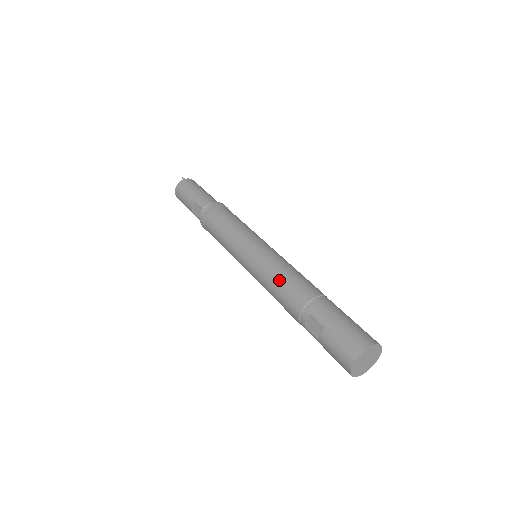
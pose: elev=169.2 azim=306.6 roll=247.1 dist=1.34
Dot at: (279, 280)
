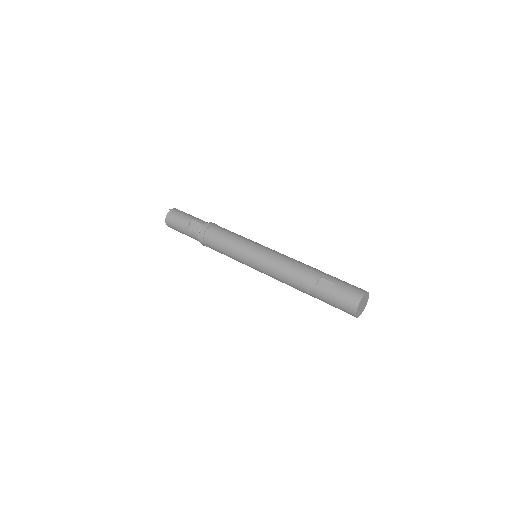
Dot at: (290, 261)
